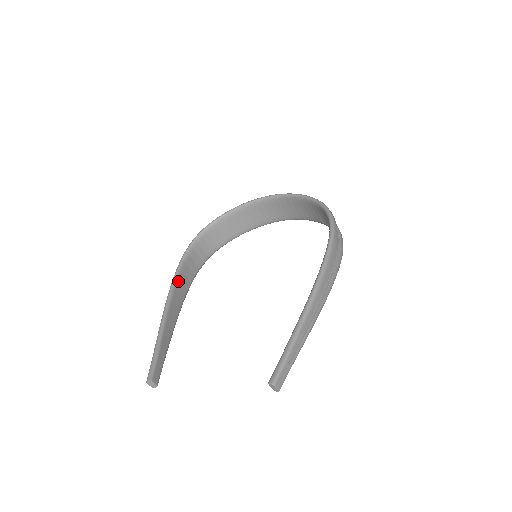
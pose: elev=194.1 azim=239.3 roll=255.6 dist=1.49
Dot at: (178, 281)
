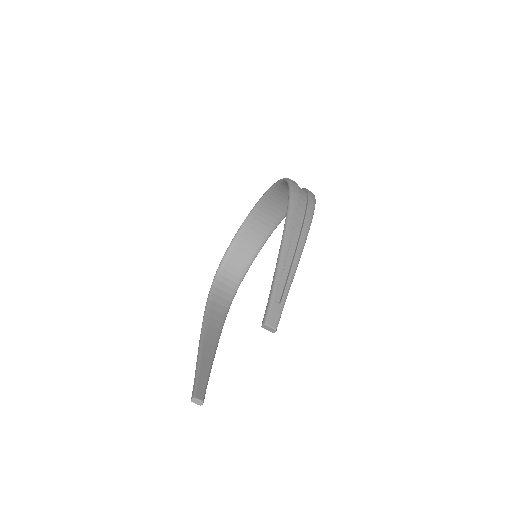
Dot at: (208, 316)
